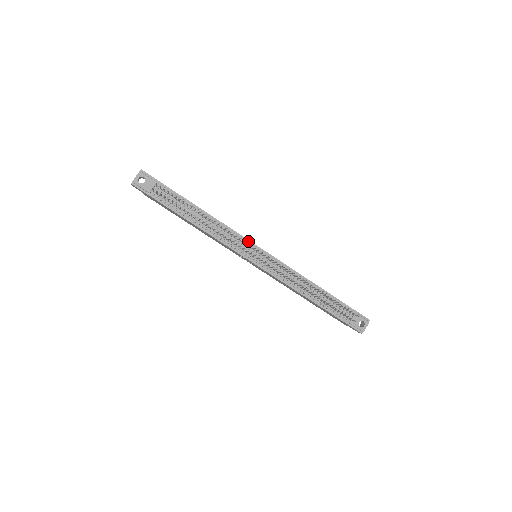
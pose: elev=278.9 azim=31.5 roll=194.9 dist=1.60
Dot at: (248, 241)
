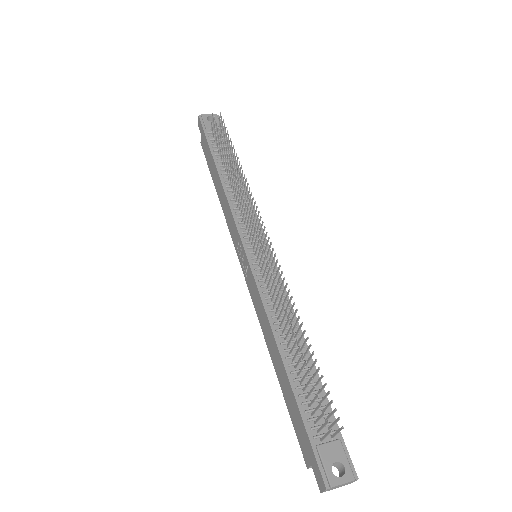
Dot at: (261, 230)
